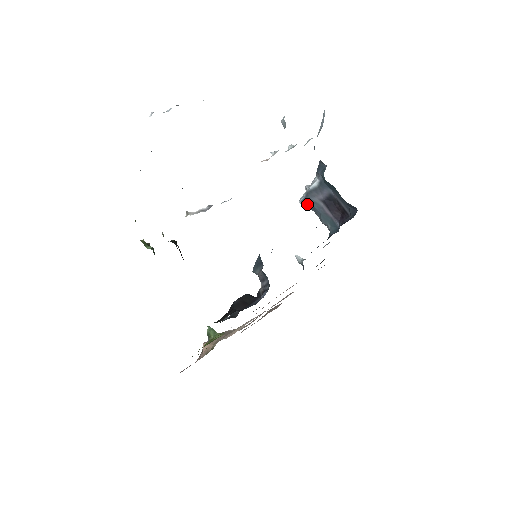
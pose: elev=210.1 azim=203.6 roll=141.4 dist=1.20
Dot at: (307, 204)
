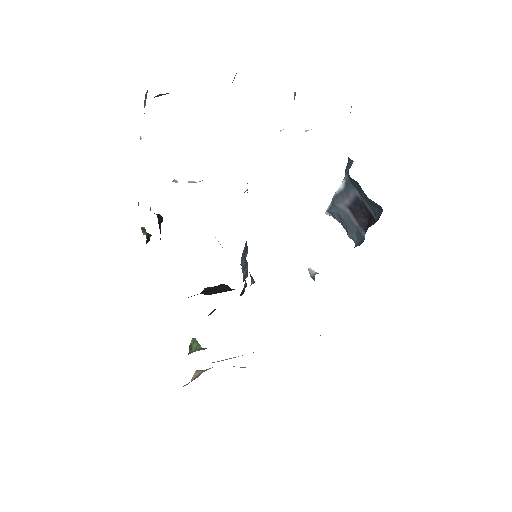
Dot at: (333, 214)
